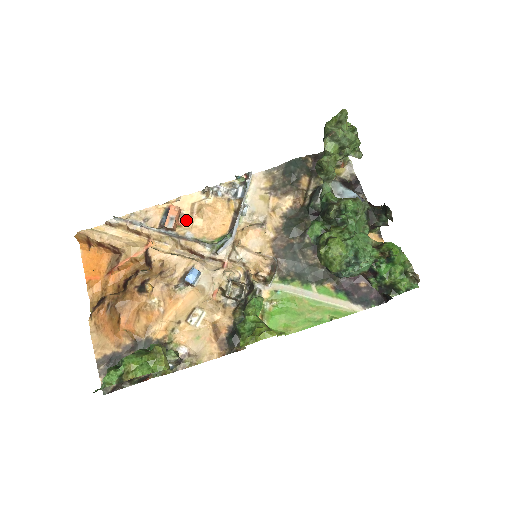
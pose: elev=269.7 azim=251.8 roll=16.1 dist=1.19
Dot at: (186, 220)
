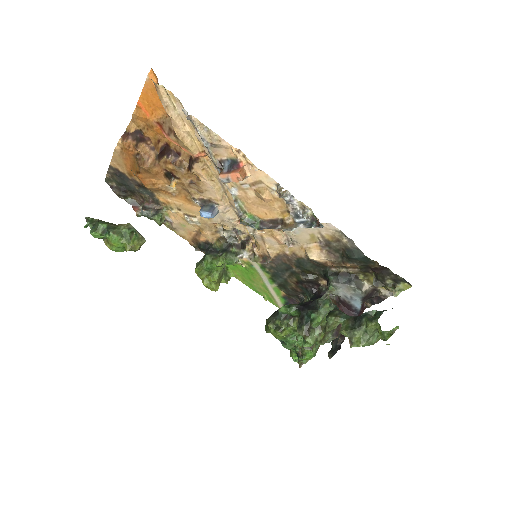
Dot at: (243, 182)
